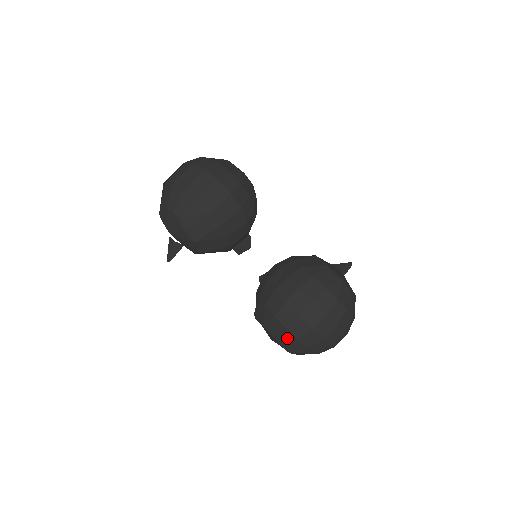
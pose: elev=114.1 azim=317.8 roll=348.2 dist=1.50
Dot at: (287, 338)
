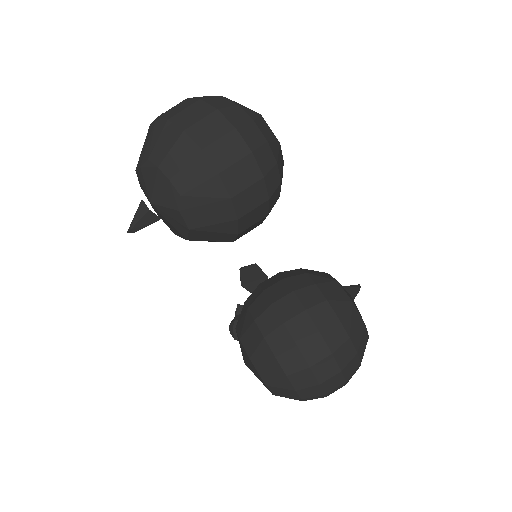
Dot at: (281, 385)
